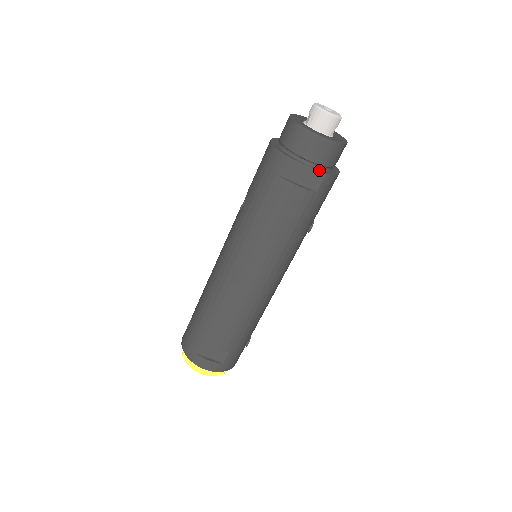
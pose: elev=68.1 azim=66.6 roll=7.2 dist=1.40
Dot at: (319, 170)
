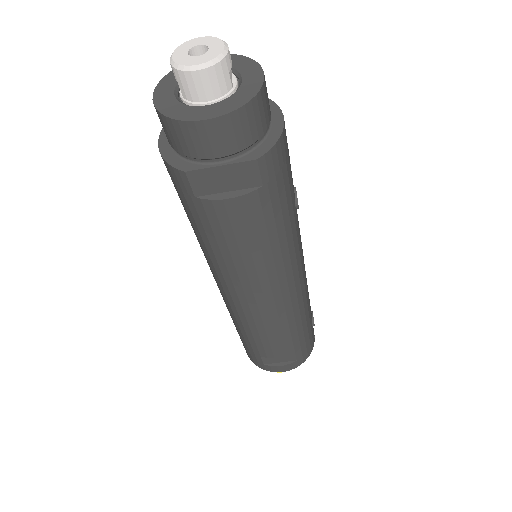
Dot at: (243, 161)
